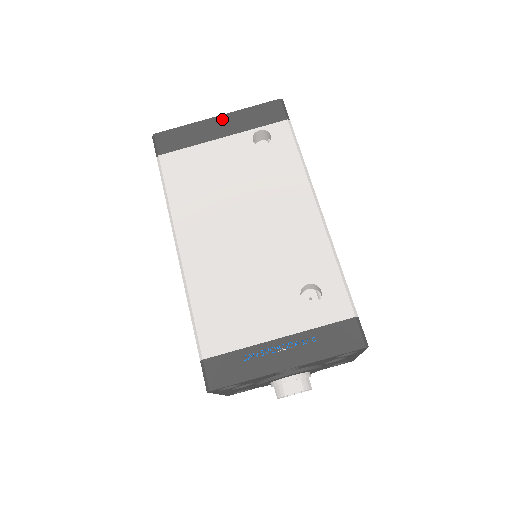
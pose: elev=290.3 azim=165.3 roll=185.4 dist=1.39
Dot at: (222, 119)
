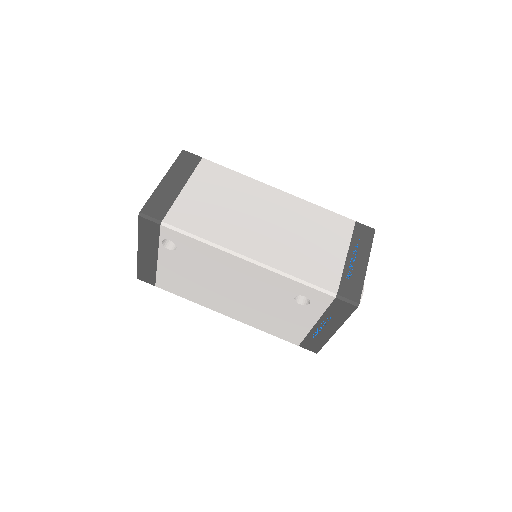
Dot at: (141, 250)
